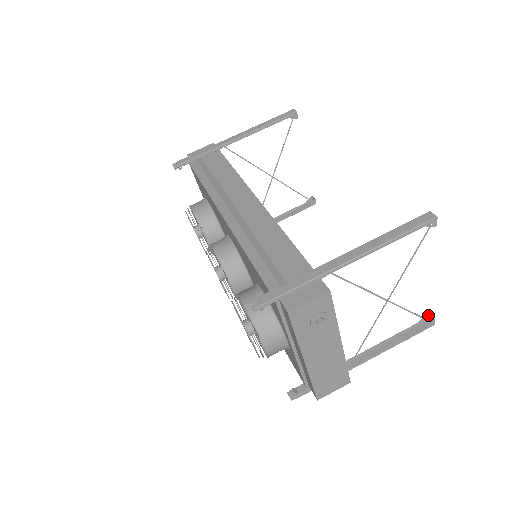
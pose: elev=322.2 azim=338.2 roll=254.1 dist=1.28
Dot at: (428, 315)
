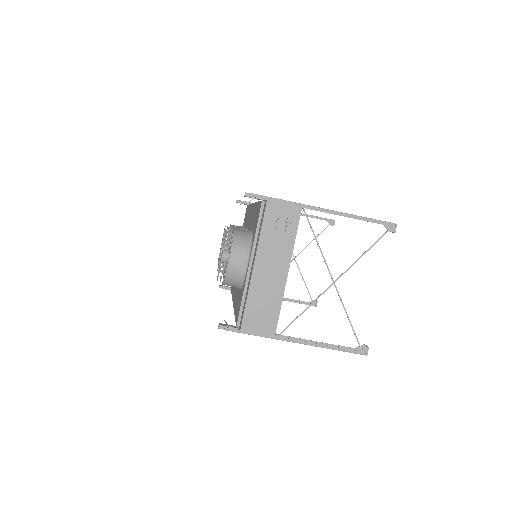
Dot at: occluded
